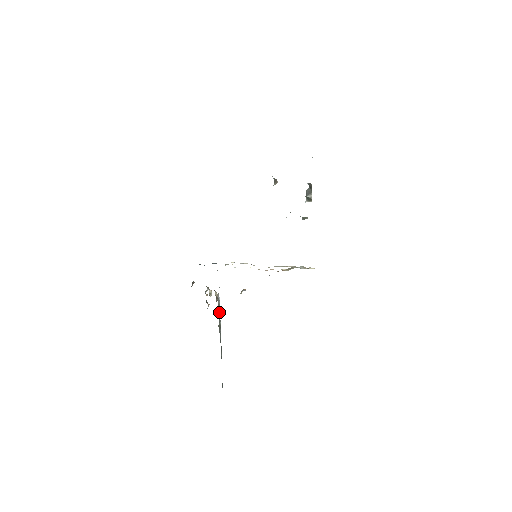
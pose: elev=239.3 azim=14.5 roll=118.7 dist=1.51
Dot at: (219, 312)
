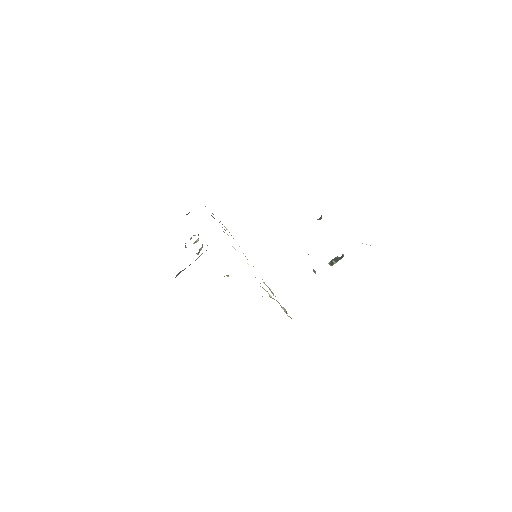
Dot at: (190, 264)
